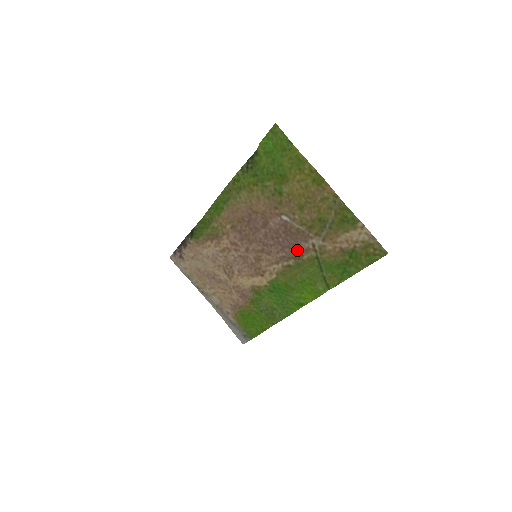
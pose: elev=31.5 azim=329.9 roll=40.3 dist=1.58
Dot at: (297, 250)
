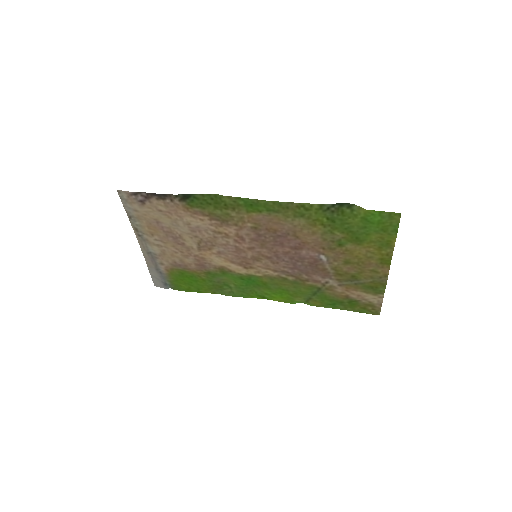
Dot at: (307, 276)
